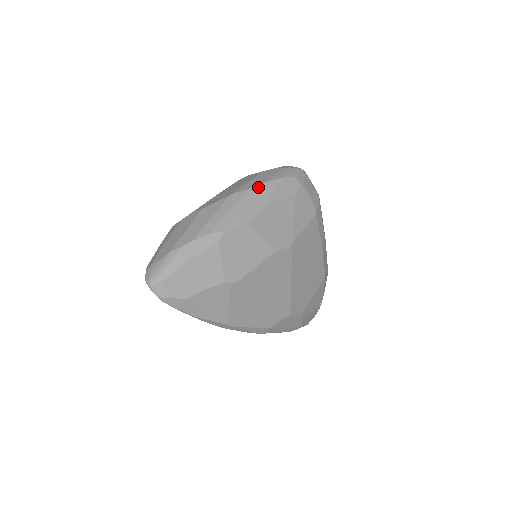
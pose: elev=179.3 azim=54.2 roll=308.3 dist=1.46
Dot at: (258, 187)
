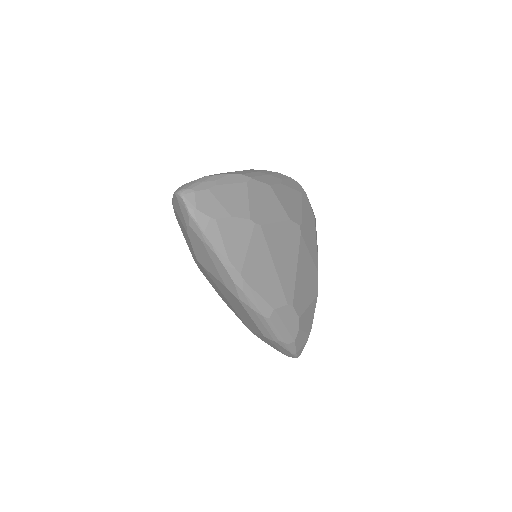
Dot at: (274, 172)
